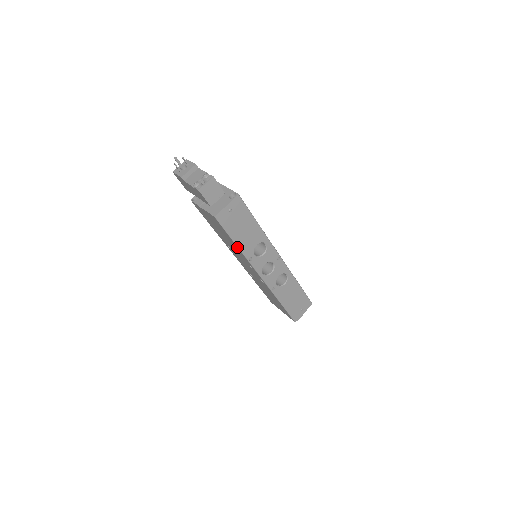
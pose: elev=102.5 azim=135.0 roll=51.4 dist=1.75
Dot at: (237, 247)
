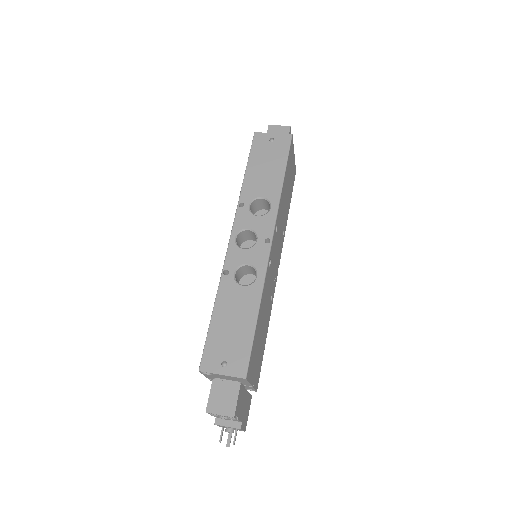
Dot at: (244, 181)
